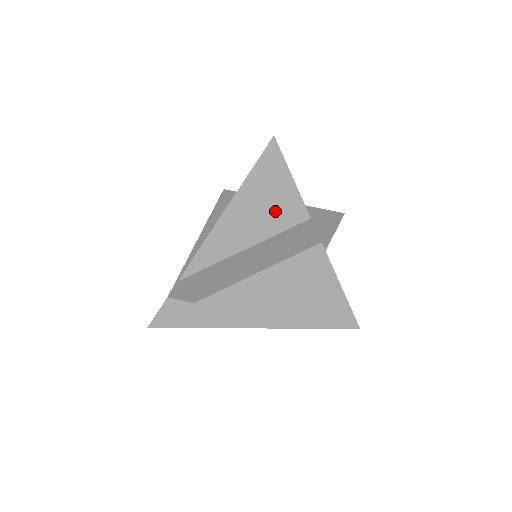
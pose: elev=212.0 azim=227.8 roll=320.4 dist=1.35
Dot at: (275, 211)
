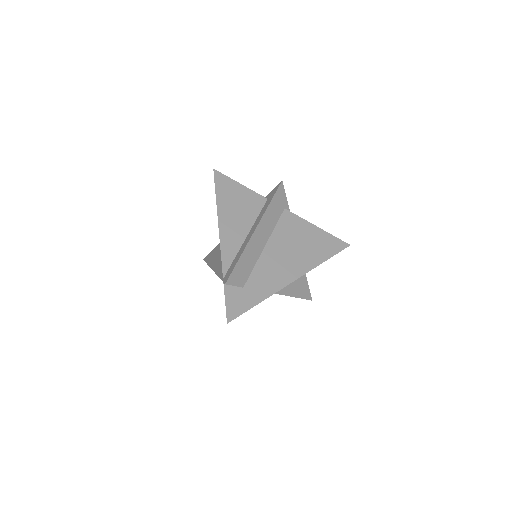
Dot at: (246, 206)
